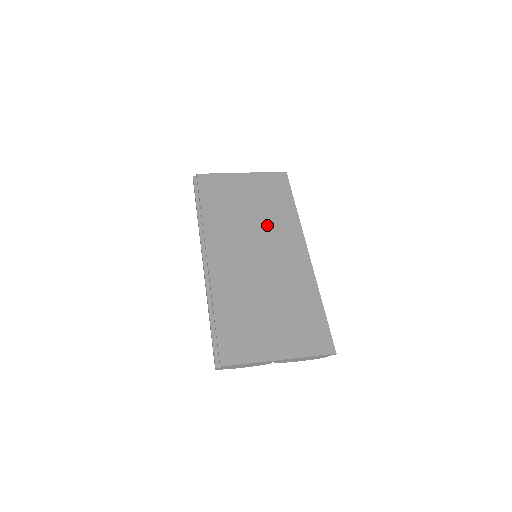
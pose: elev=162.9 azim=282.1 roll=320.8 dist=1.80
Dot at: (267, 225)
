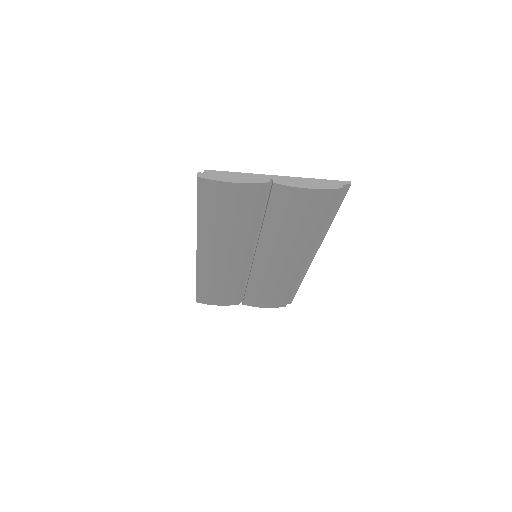
Dot at: occluded
